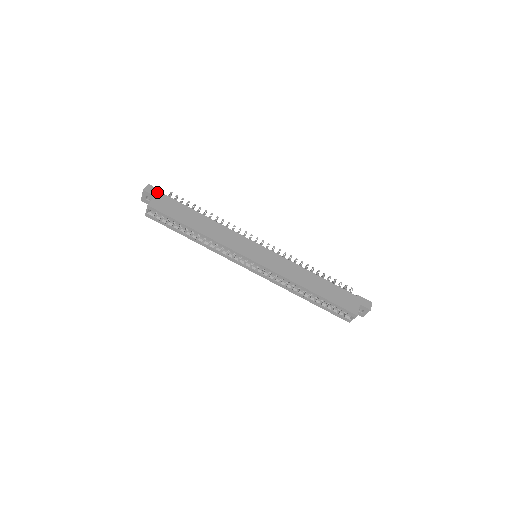
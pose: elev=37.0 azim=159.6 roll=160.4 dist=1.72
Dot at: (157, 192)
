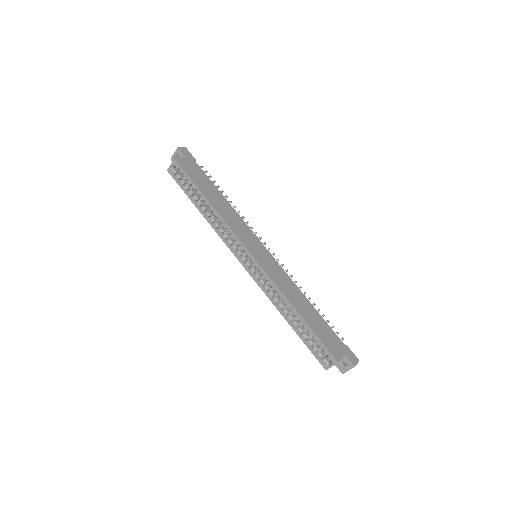
Dot at: (189, 156)
